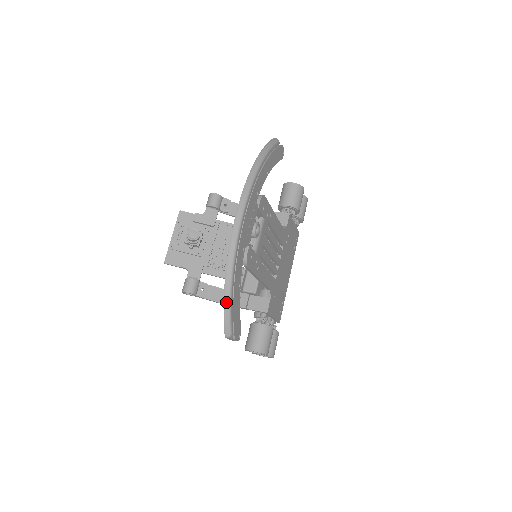
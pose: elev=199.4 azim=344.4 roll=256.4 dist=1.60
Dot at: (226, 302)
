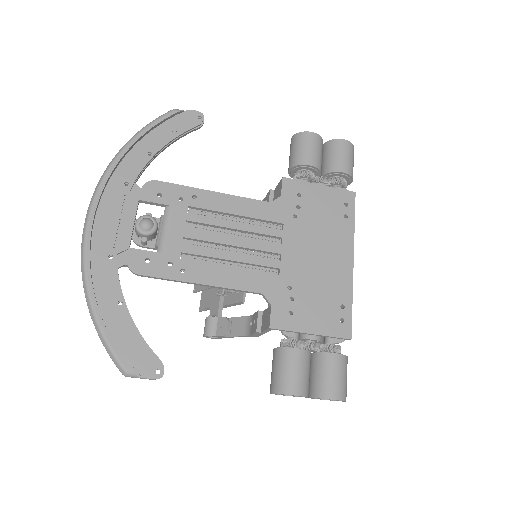
Dot at: (96, 329)
